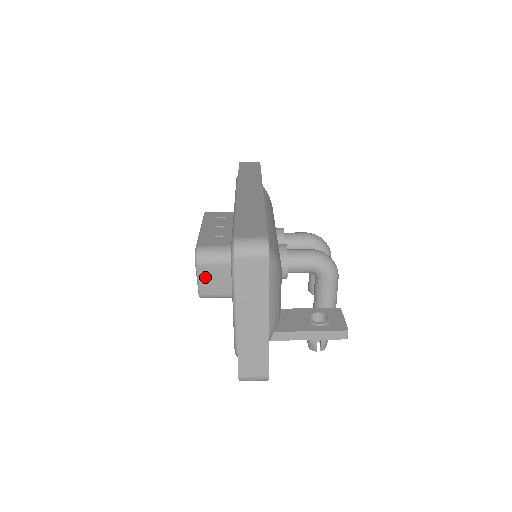
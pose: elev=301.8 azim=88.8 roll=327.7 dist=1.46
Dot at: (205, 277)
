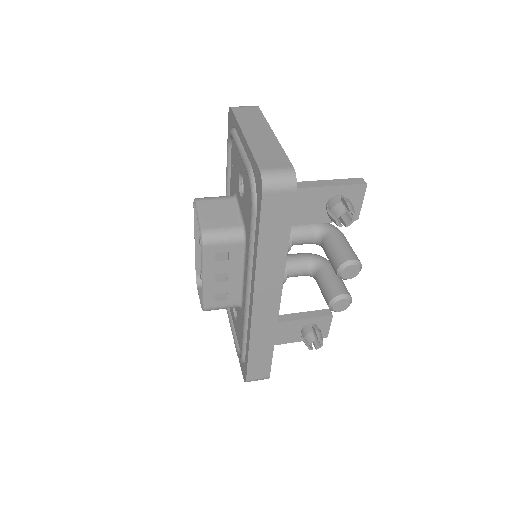
Dot at: (206, 212)
